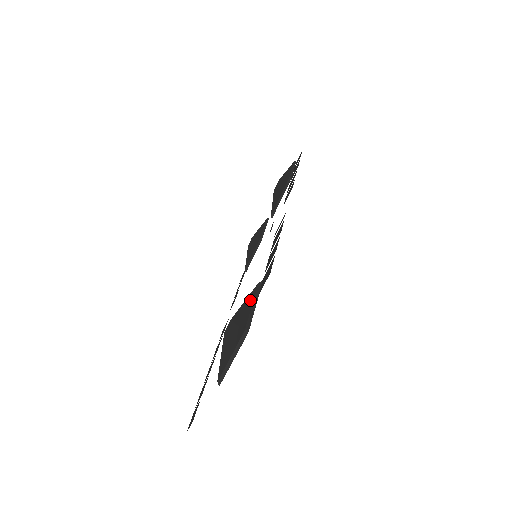
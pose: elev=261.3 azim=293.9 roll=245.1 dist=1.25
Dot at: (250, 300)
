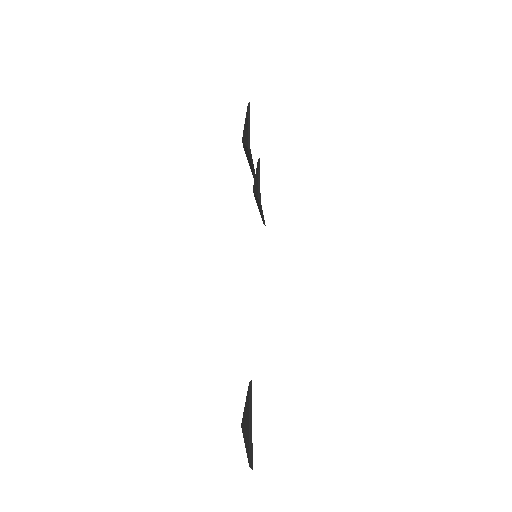
Dot at: (247, 412)
